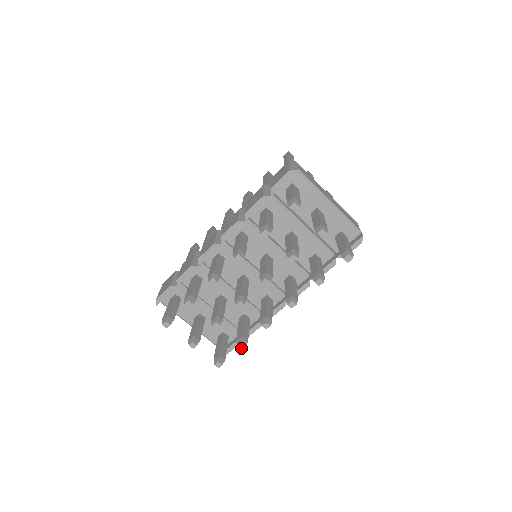
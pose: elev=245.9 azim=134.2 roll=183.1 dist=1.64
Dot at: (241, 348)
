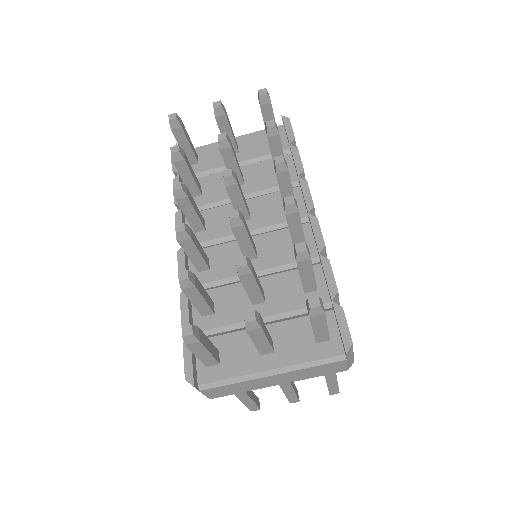
Dot at: (304, 250)
